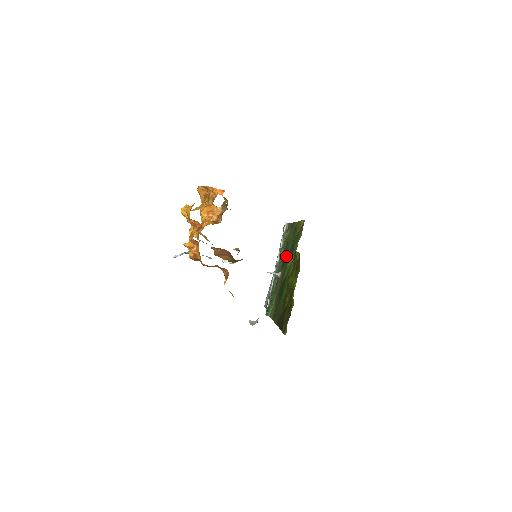
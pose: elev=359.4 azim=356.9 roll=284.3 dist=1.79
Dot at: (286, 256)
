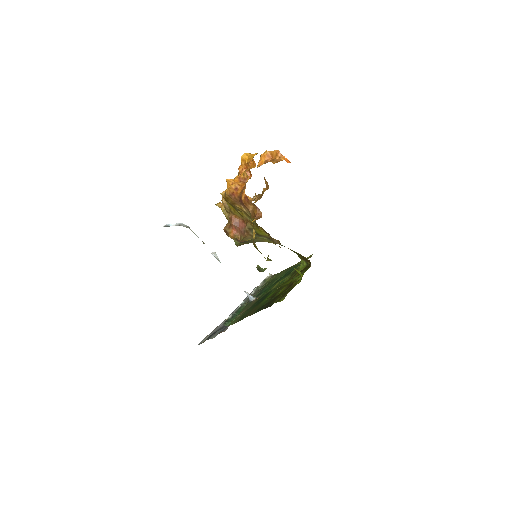
Dot at: (269, 286)
